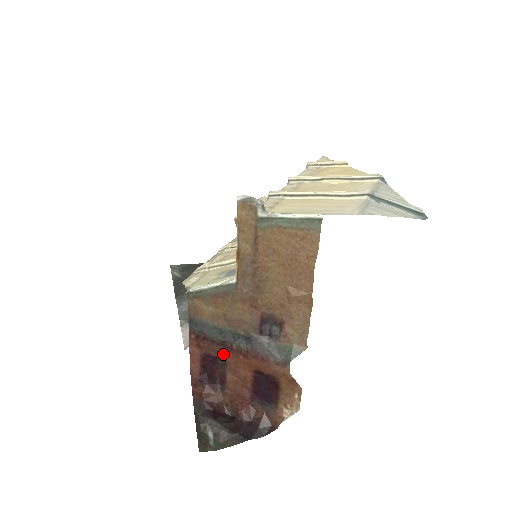
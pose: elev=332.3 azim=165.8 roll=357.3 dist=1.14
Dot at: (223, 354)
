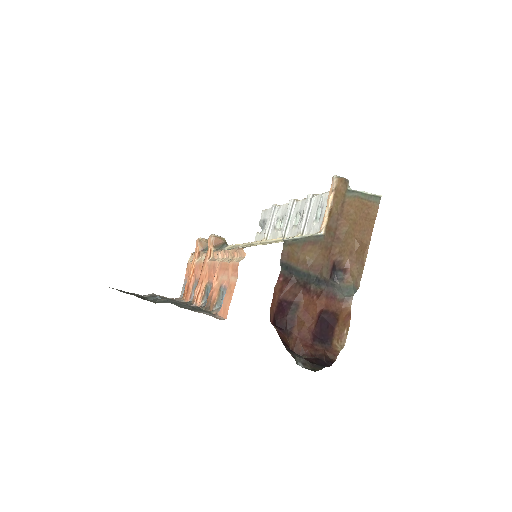
Dot at: (300, 296)
